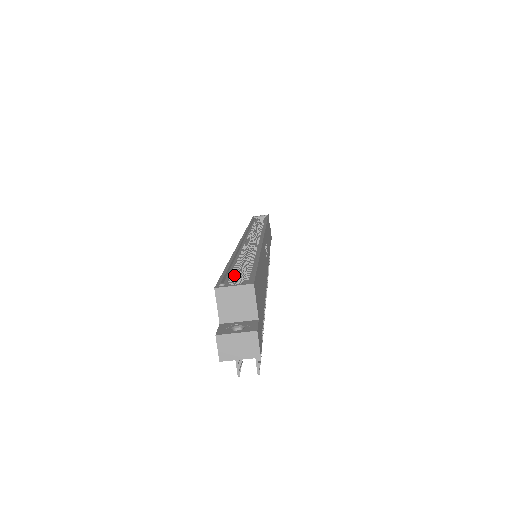
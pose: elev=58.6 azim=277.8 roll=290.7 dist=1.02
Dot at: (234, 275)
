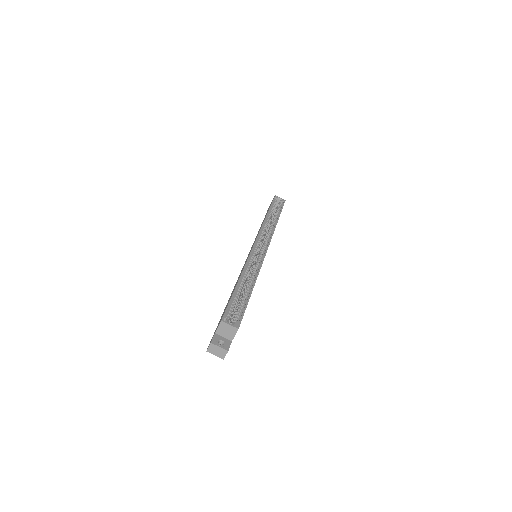
Dot at: (234, 306)
